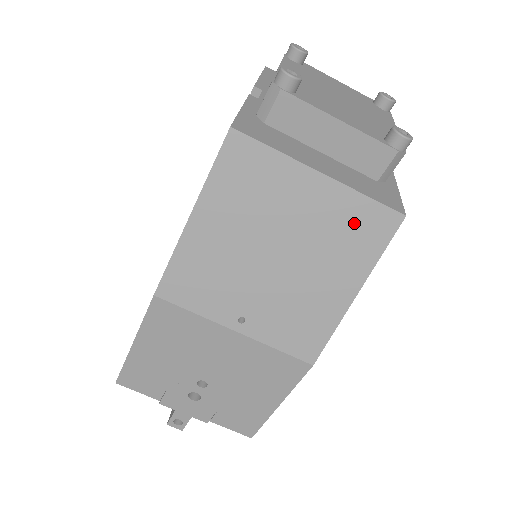
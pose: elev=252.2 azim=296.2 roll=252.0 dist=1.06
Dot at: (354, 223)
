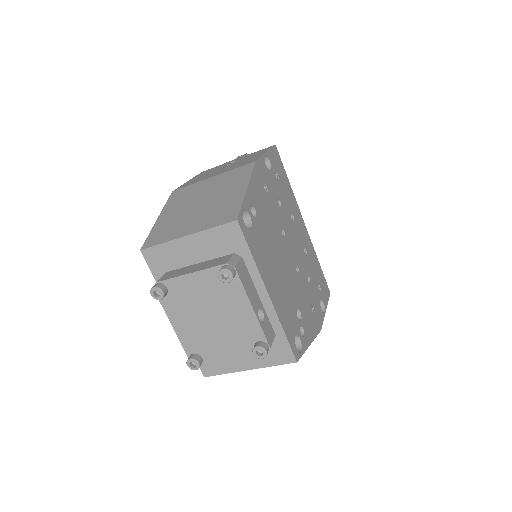
Dot at: occluded
